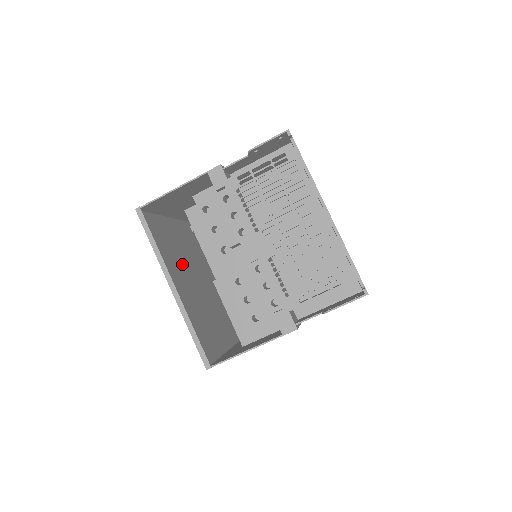
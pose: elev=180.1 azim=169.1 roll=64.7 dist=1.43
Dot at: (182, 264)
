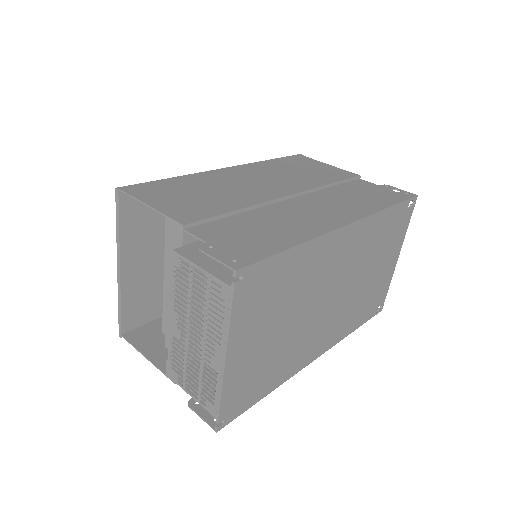
Dot at: occluded
